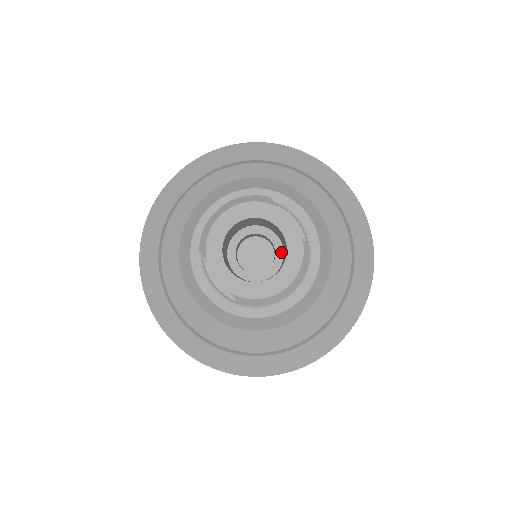
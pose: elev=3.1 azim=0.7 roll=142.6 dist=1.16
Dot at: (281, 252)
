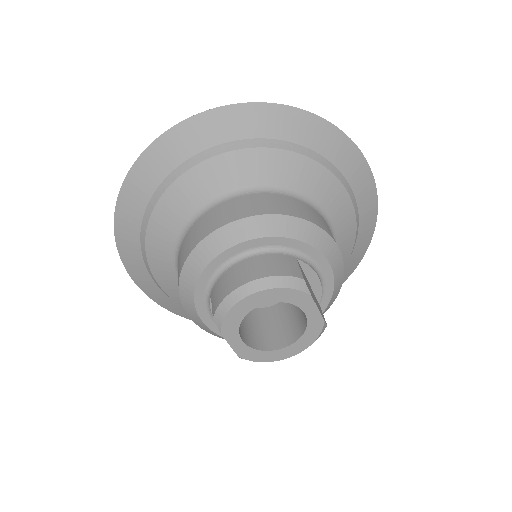
Dot at: occluded
